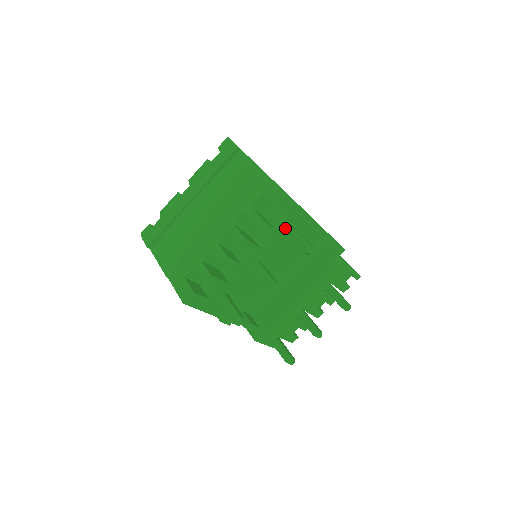
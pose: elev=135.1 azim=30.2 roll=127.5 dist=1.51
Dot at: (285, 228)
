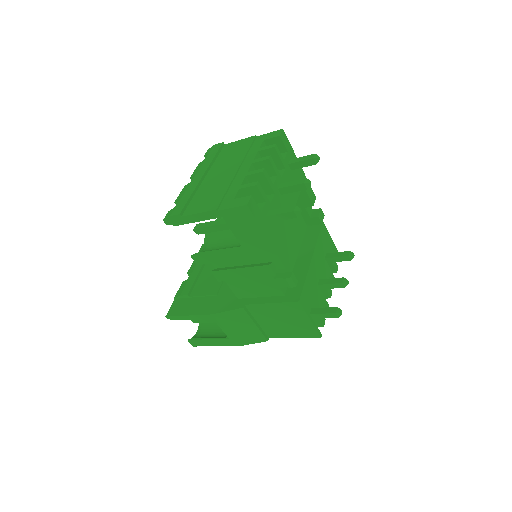
Dot at: (289, 162)
